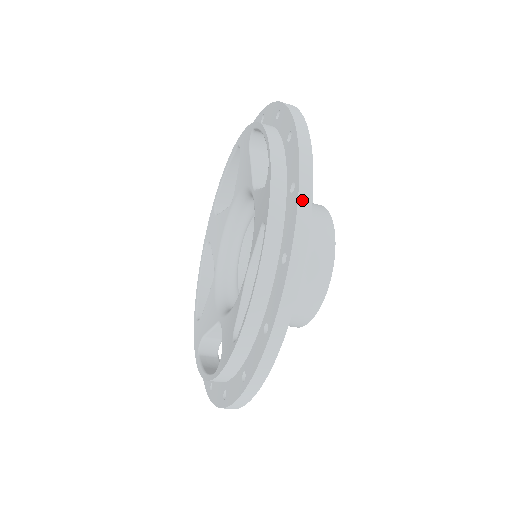
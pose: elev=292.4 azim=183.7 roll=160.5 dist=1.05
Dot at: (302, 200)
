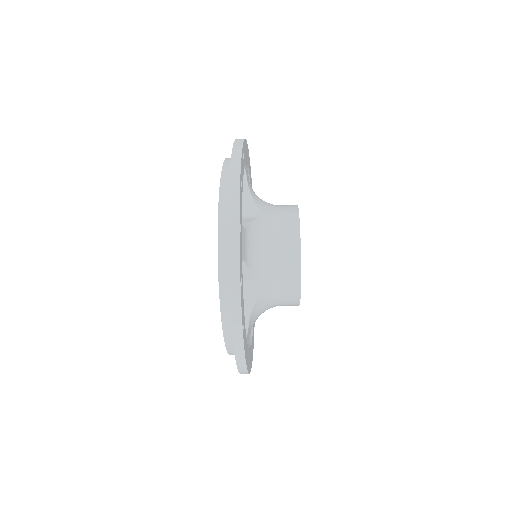
Dot at: occluded
